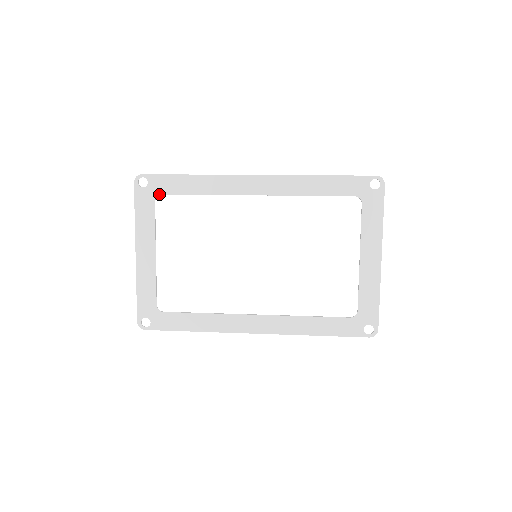
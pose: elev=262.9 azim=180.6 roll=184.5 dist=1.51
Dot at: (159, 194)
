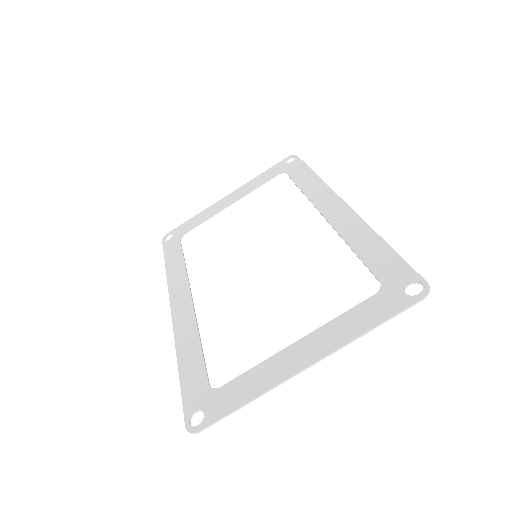
Dot at: (285, 172)
